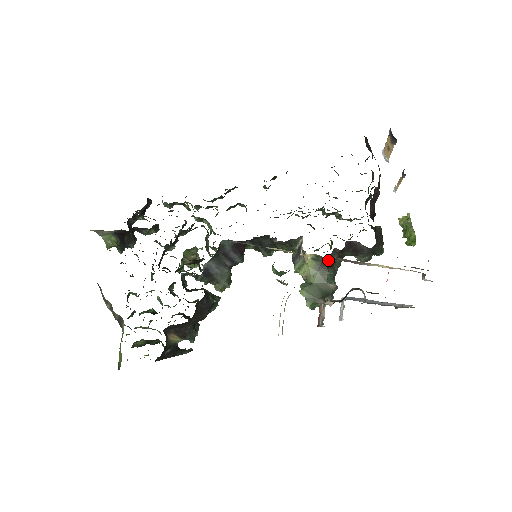
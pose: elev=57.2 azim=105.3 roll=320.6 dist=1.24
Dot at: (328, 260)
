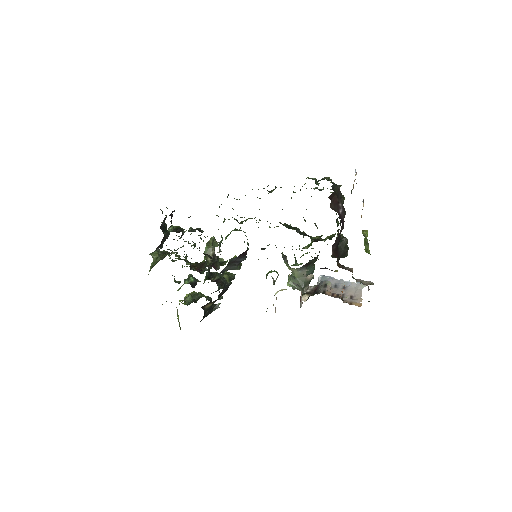
Dot at: occluded
